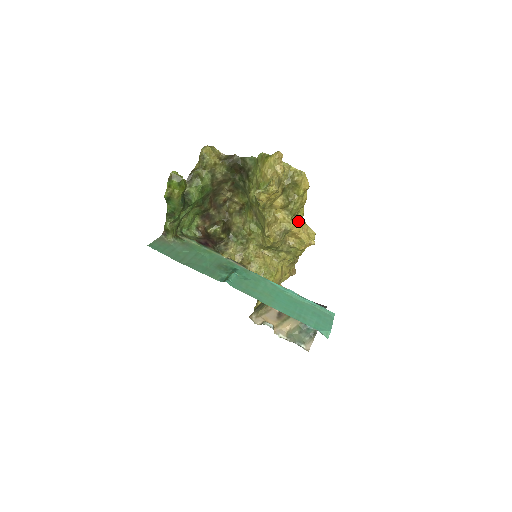
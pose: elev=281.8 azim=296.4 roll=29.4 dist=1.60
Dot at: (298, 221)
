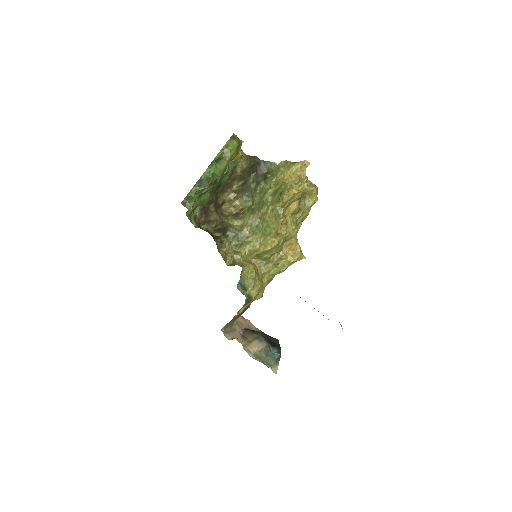
Dot at: occluded
